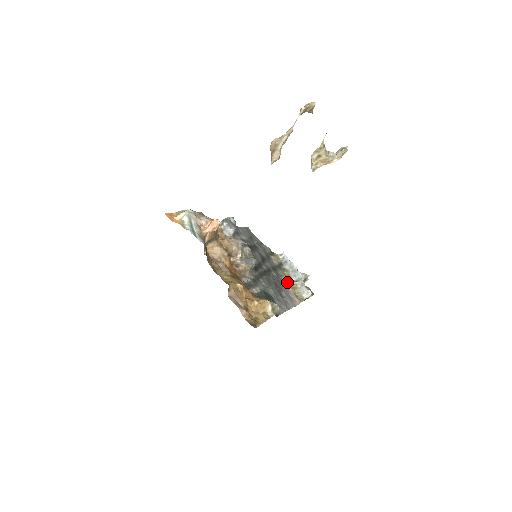
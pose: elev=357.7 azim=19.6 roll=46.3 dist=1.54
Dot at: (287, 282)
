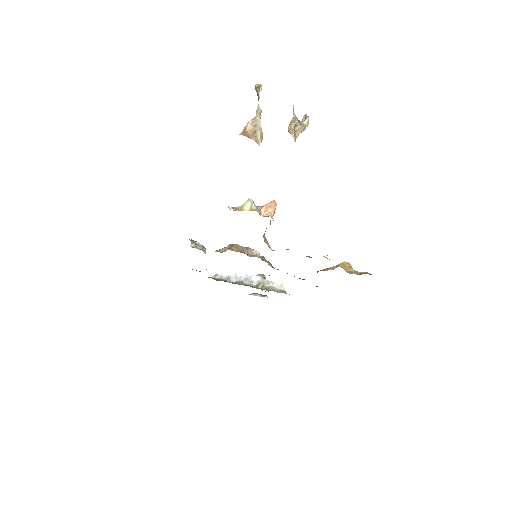
Dot at: (256, 287)
